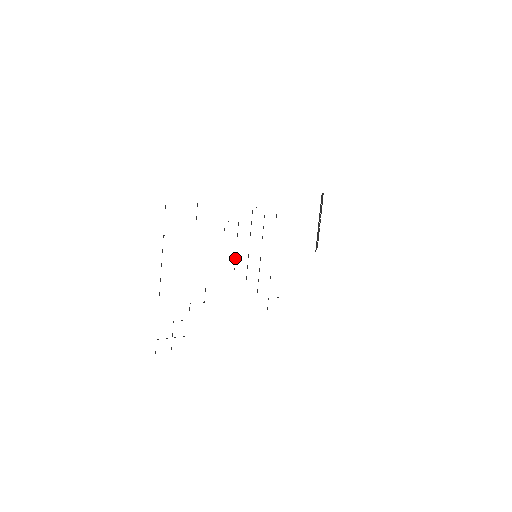
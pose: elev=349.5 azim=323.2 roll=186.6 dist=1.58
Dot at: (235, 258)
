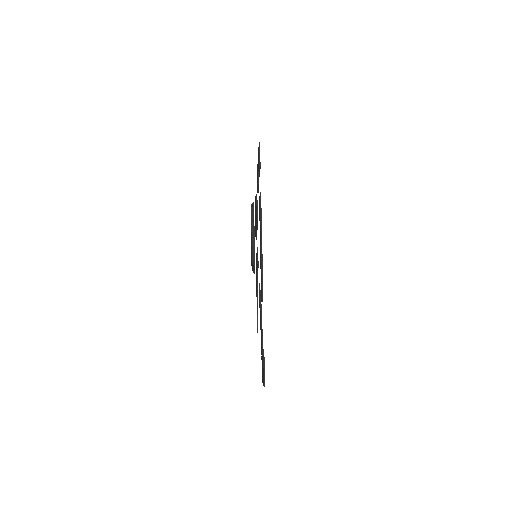
Dot at: occluded
